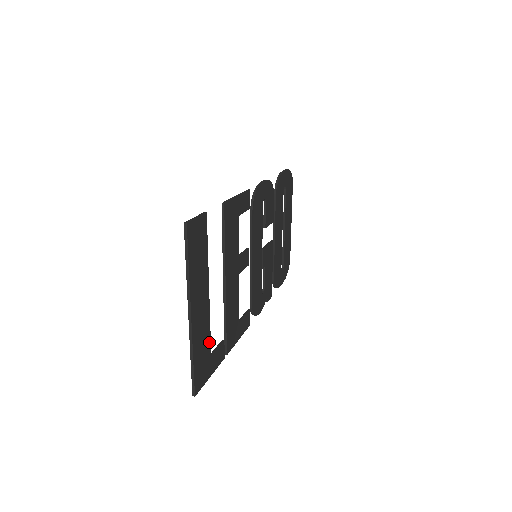
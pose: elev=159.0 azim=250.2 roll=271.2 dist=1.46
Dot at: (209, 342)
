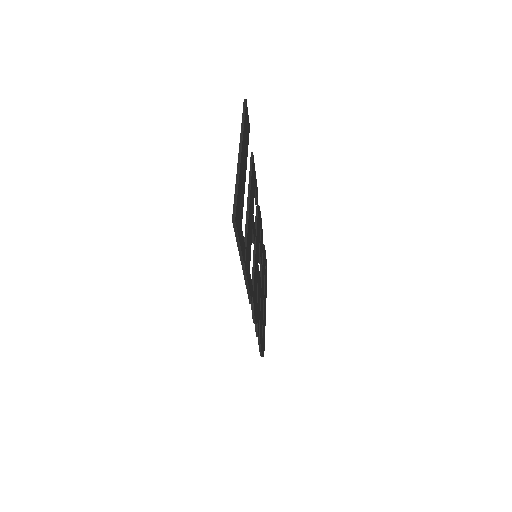
Dot at: (242, 211)
